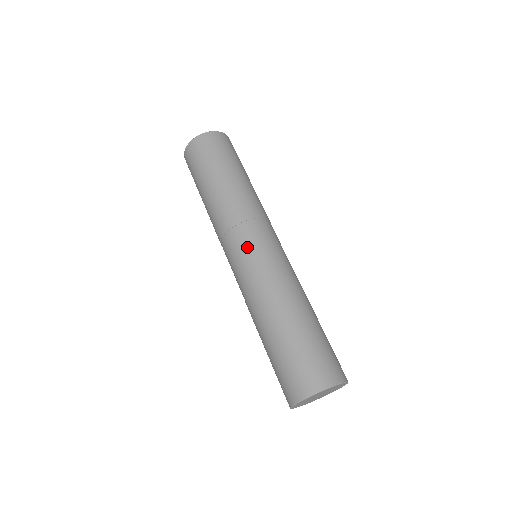
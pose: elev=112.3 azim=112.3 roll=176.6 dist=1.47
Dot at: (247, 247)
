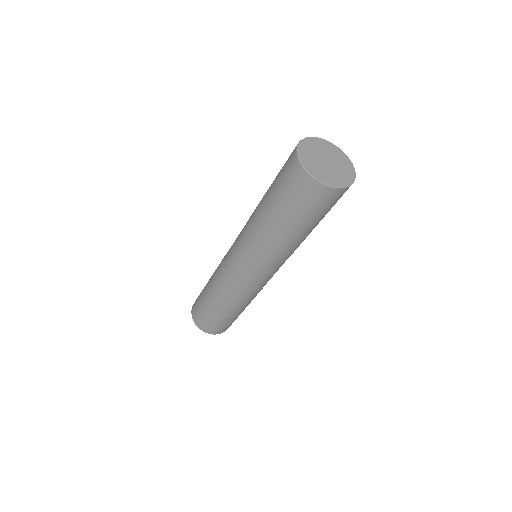
Dot at: occluded
